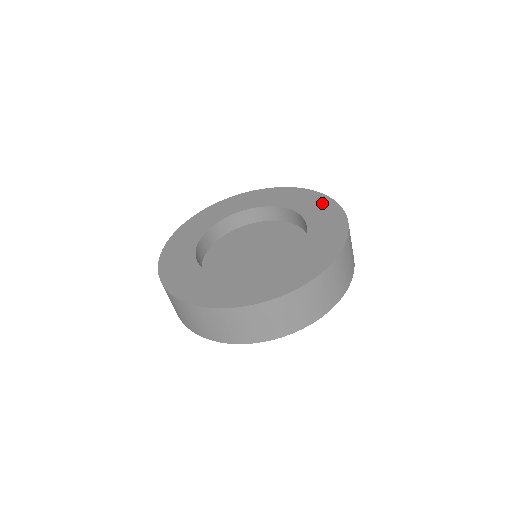
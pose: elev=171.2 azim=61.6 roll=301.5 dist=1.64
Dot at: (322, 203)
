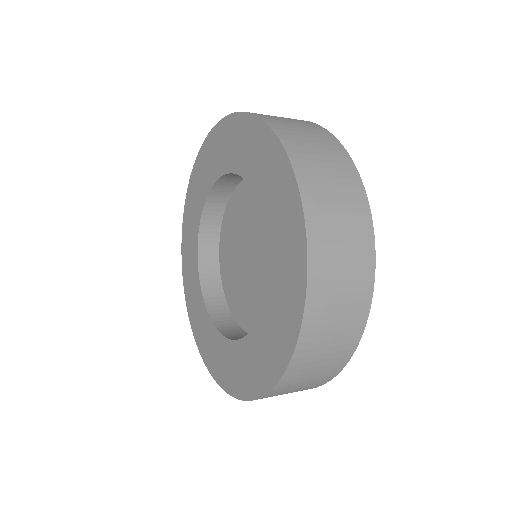
Dot at: (279, 177)
